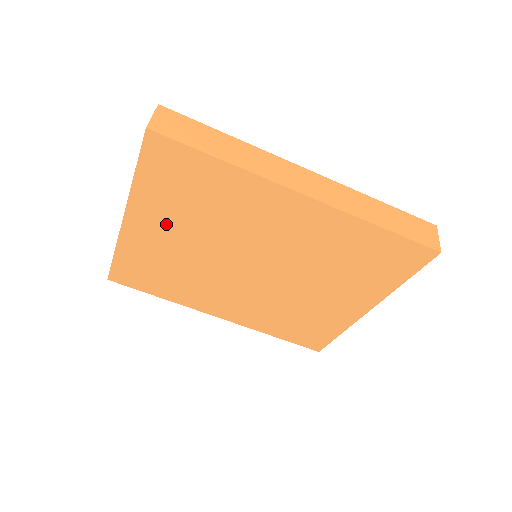
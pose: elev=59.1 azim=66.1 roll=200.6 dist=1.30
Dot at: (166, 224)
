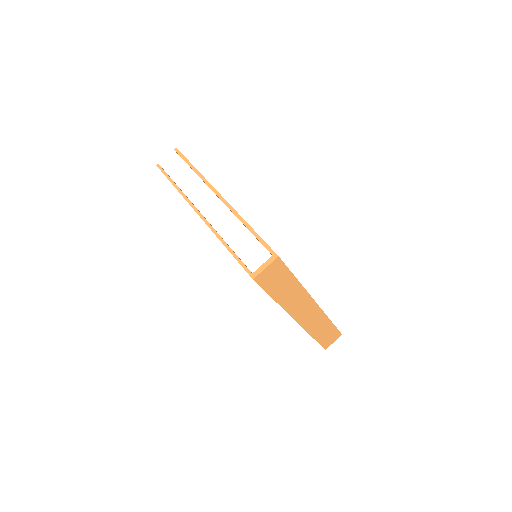
Dot at: occluded
